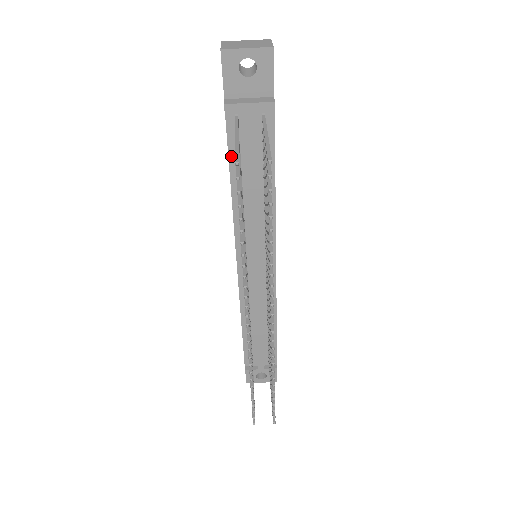
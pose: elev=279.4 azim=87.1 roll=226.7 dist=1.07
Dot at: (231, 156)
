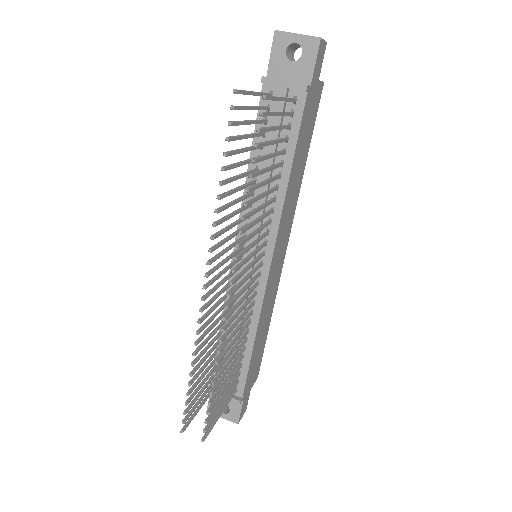
Dot at: (257, 132)
